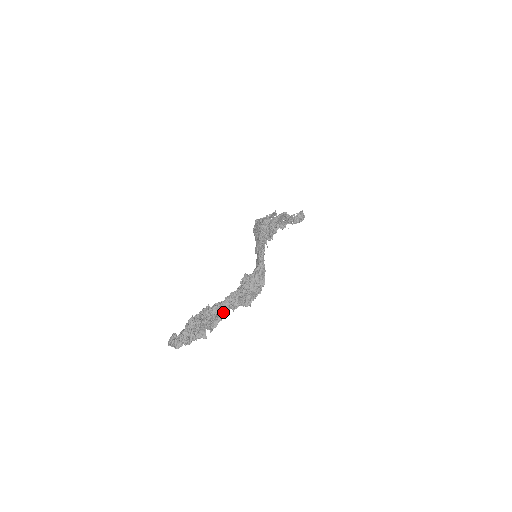
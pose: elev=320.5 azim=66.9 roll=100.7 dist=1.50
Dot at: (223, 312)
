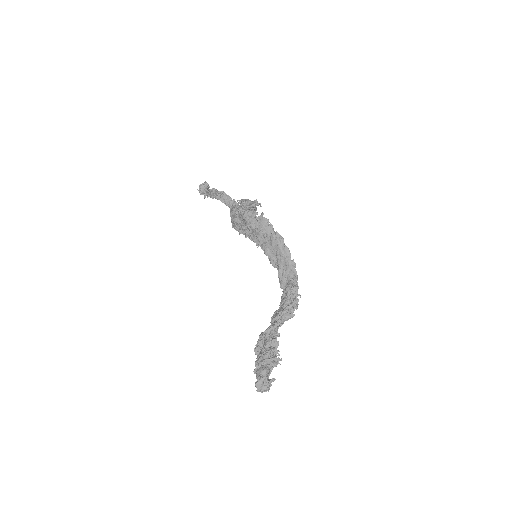
Dot at: occluded
